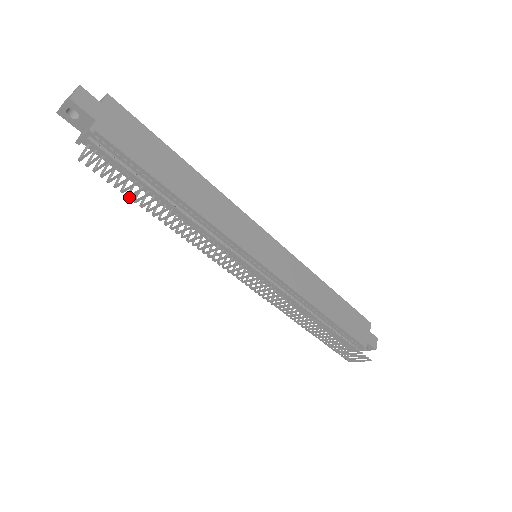
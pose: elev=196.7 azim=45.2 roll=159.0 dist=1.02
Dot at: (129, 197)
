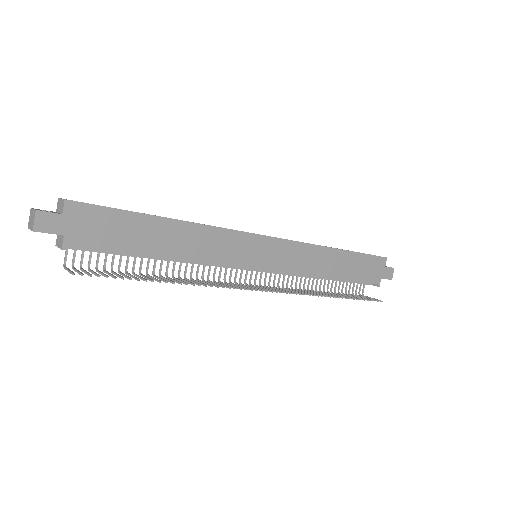
Dot at: (120, 274)
